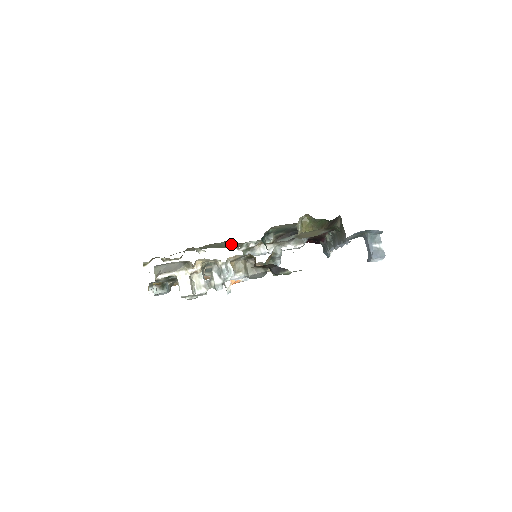
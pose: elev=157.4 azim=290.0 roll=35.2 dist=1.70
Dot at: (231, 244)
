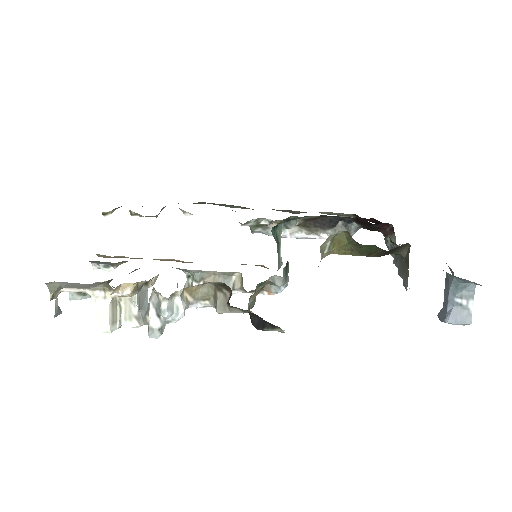
Dot at: (238, 207)
